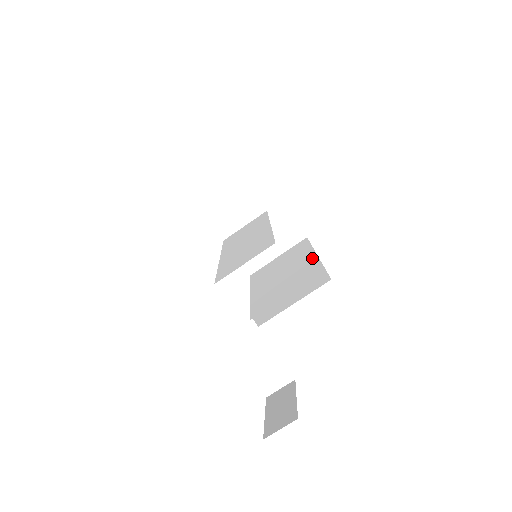
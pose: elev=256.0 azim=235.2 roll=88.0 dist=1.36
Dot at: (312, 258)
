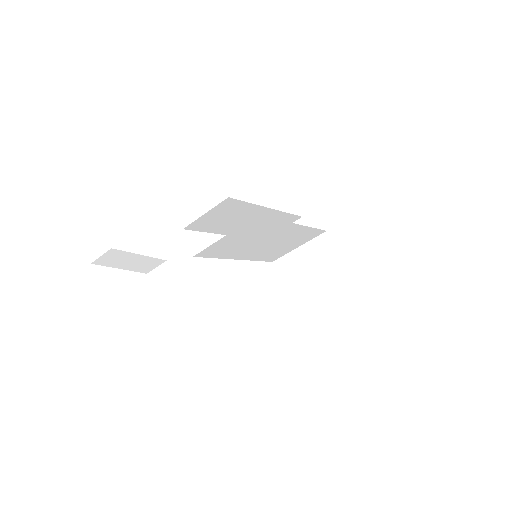
Dot at: occluded
